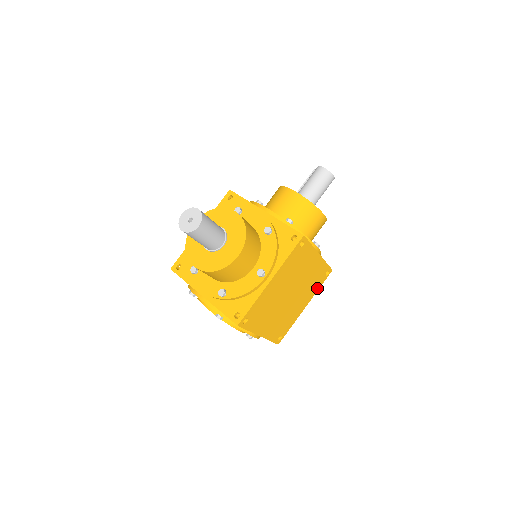
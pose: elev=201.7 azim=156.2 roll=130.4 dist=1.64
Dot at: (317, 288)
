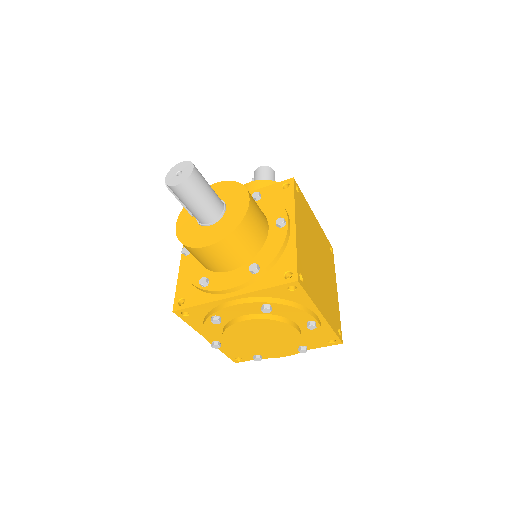
Dot at: (333, 268)
